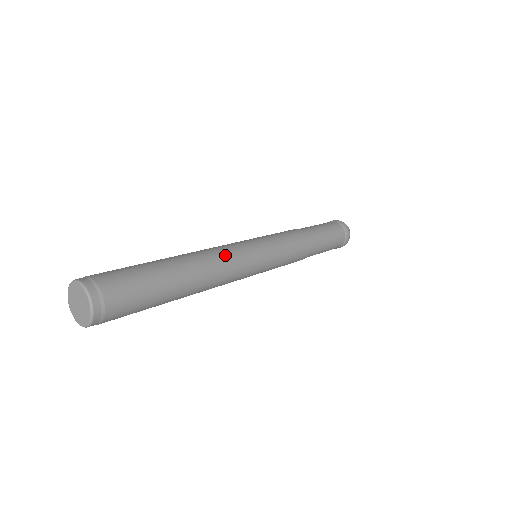
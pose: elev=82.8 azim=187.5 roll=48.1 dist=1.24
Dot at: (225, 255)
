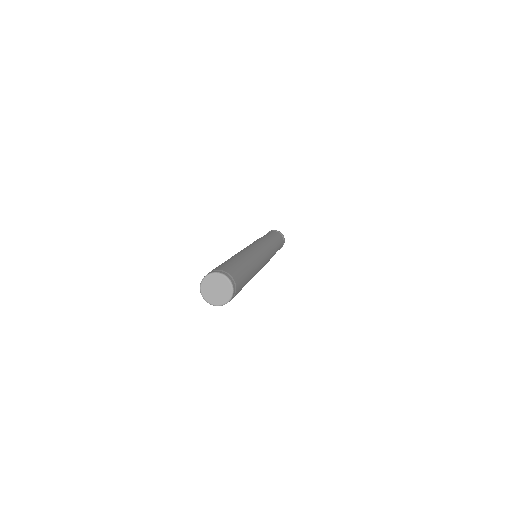
Dot at: (253, 251)
